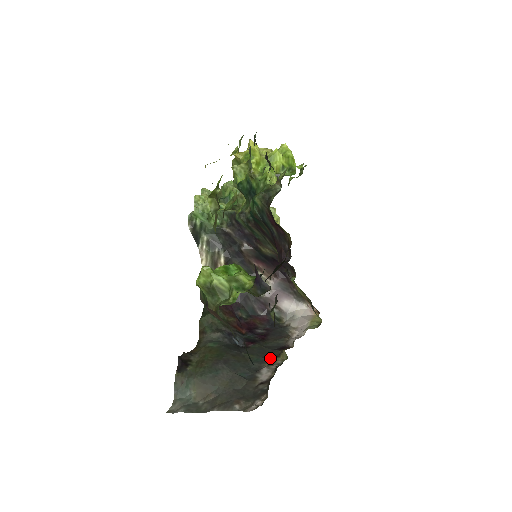
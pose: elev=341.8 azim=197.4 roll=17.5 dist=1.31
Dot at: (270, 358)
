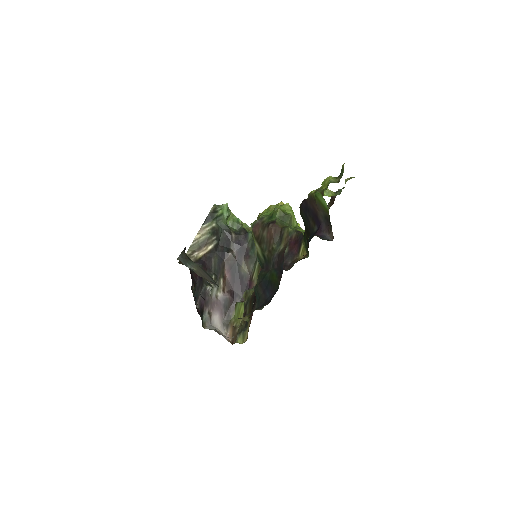
Dot at: occluded
